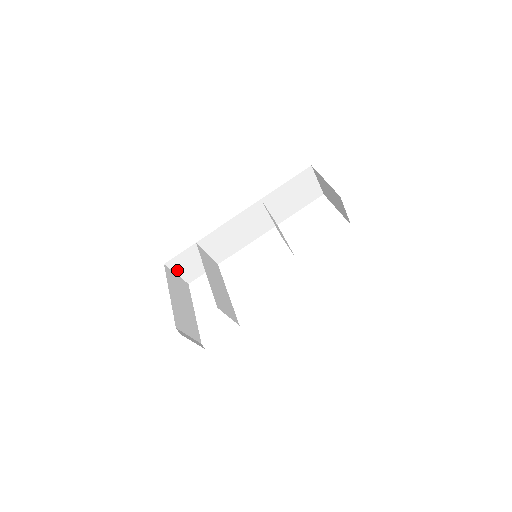
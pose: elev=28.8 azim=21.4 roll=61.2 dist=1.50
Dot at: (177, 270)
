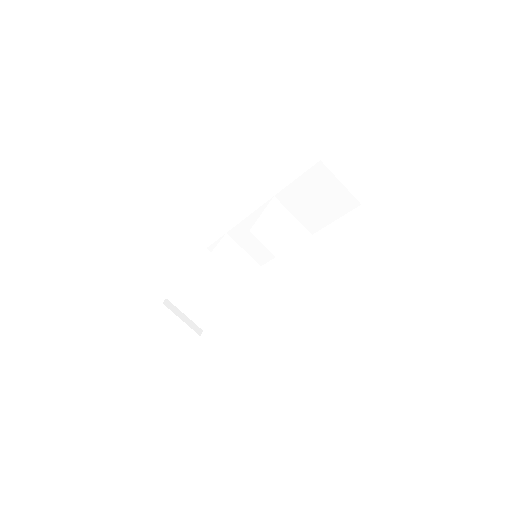
Dot at: occluded
